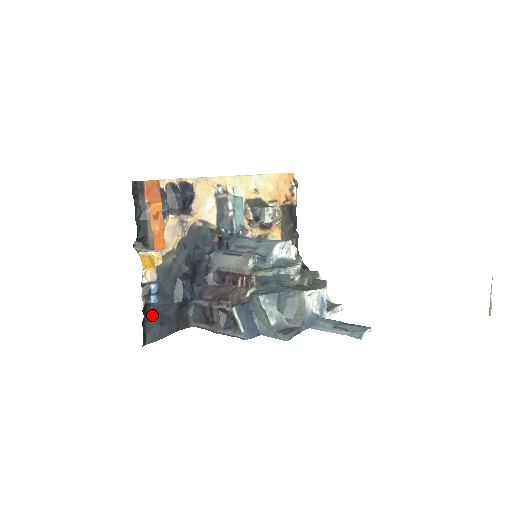
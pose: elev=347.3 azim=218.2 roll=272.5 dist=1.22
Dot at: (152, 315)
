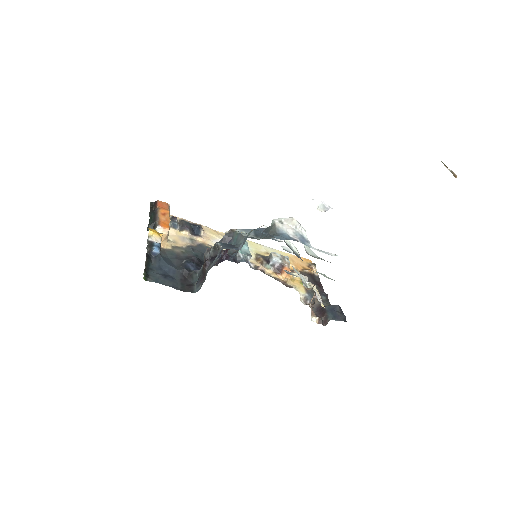
Dot at: (157, 269)
